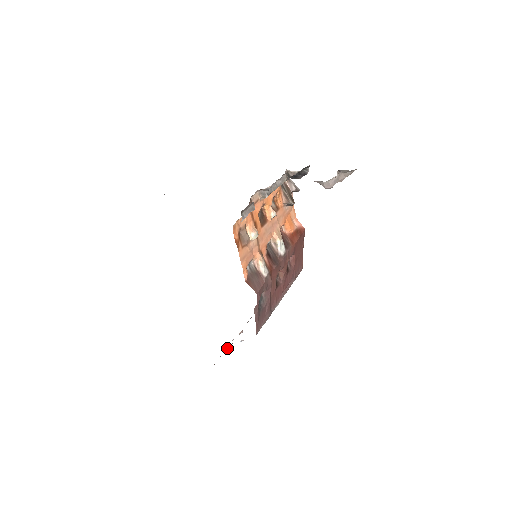
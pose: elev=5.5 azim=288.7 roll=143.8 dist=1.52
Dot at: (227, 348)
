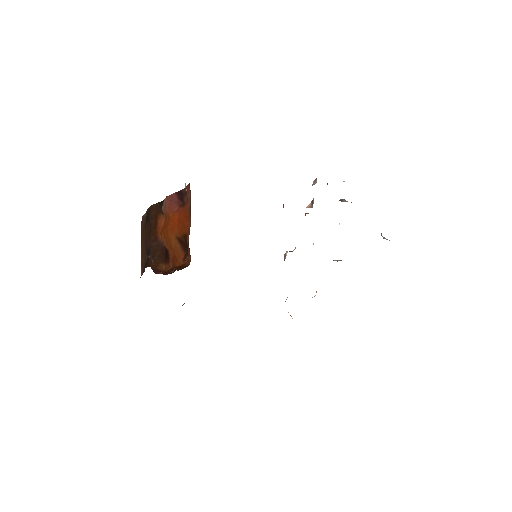
Dot at: occluded
